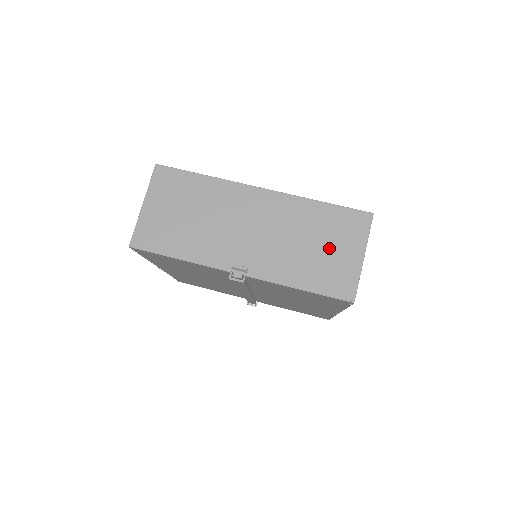
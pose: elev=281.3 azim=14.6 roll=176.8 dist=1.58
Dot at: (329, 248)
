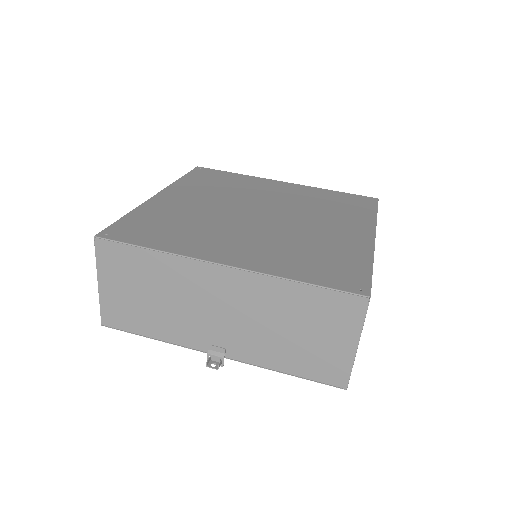
Dot at: (314, 336)
